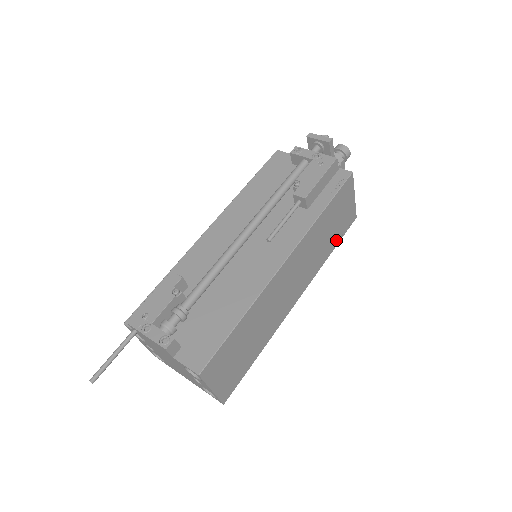
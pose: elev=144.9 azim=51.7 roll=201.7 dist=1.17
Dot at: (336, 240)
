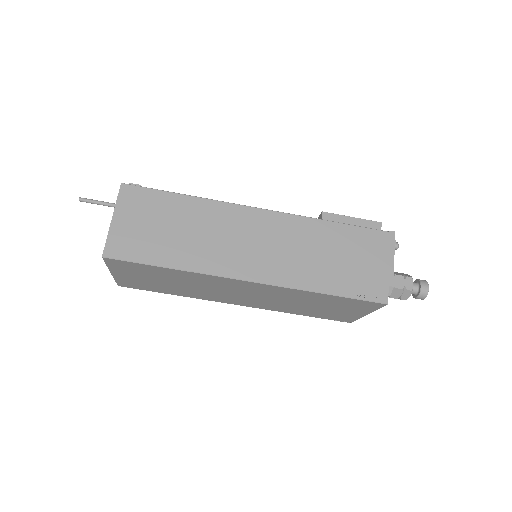
Dot at: (341, 287)
